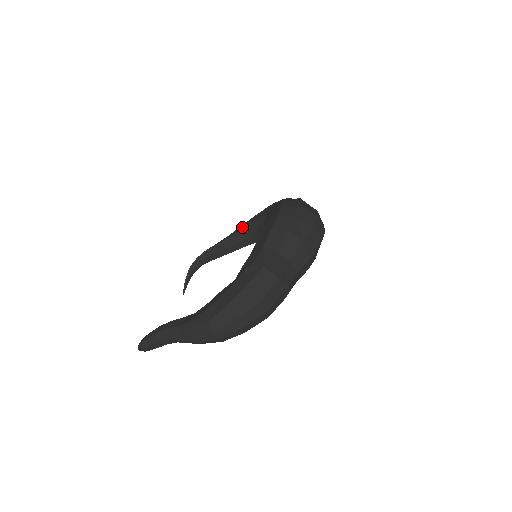
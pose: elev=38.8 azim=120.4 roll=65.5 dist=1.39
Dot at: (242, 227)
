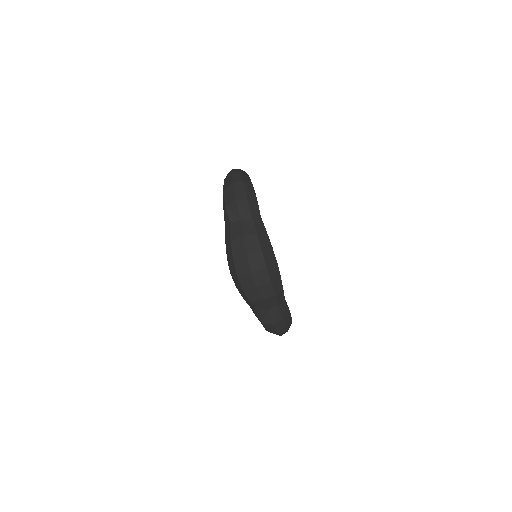
Dot at: occluded
